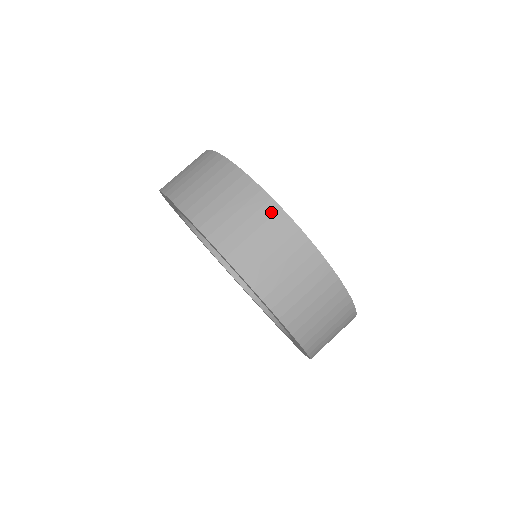
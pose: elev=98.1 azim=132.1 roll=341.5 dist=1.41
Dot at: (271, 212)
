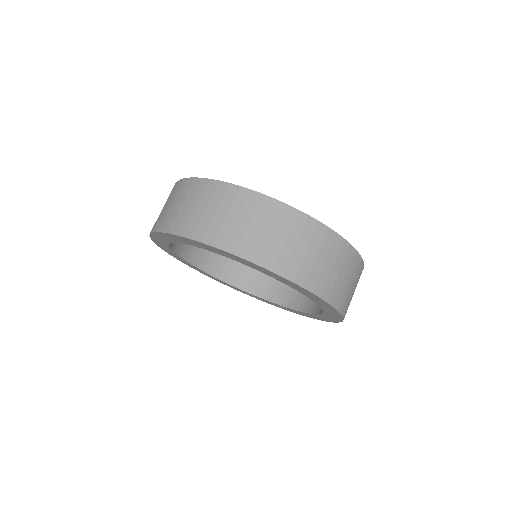
Dot at: (245, 197)
